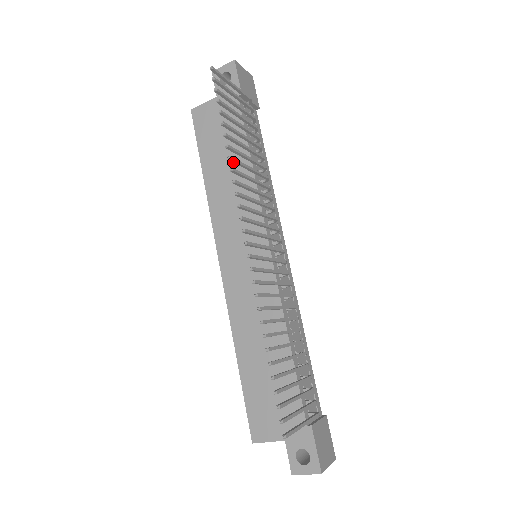
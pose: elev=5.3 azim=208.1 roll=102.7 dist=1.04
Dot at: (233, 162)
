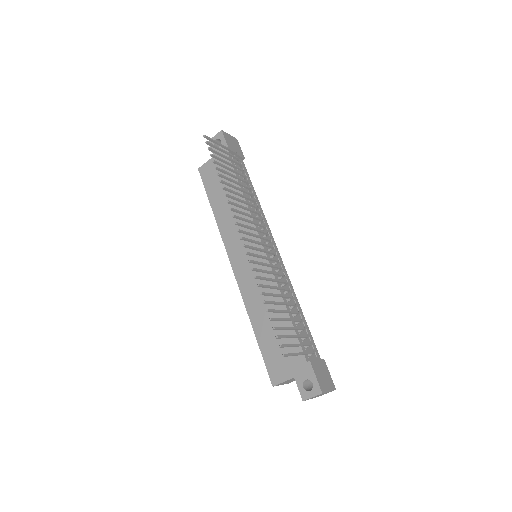
Dot at: occluded
